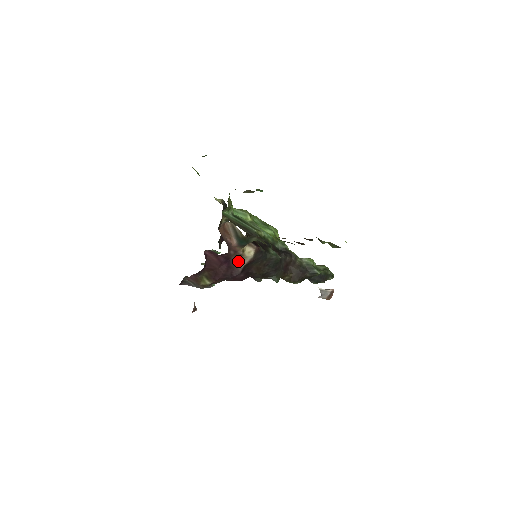
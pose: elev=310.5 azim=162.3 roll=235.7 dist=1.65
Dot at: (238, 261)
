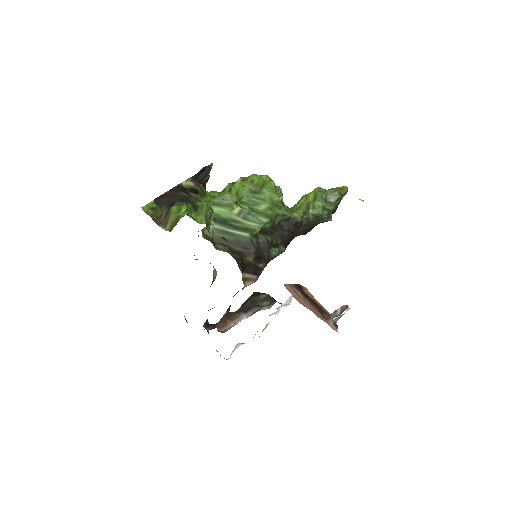
Dot at: occluded
